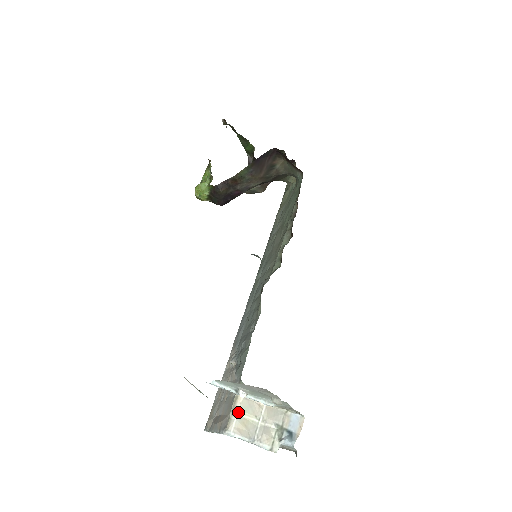
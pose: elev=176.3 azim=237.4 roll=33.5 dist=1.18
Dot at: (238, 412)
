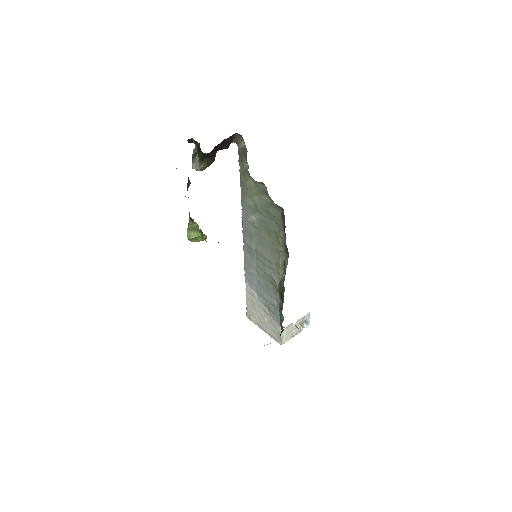
Dot at: (284, 336)
